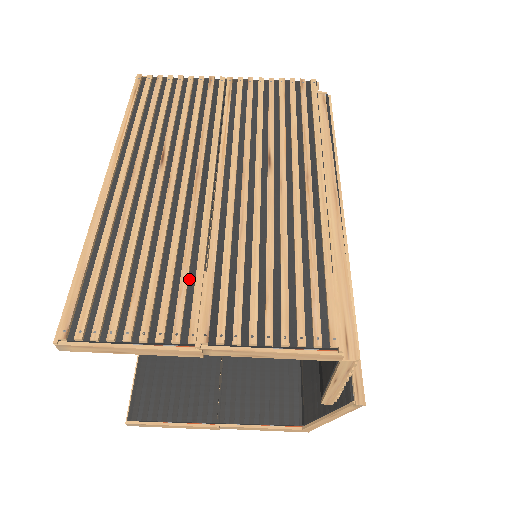
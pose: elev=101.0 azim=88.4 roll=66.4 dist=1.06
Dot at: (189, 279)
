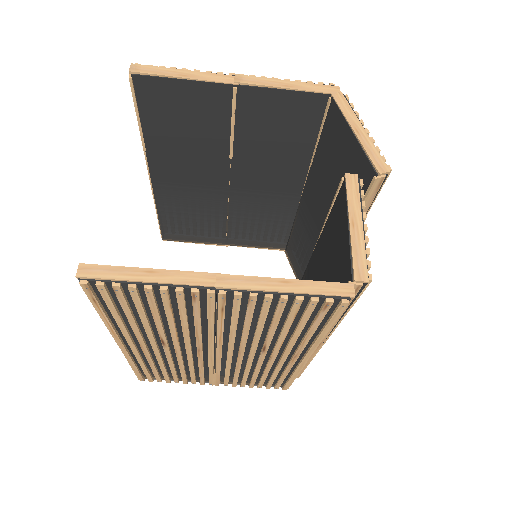
Dot at: (205, 374)
